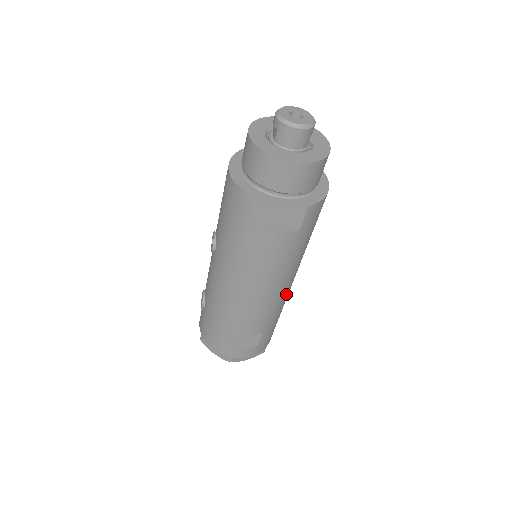
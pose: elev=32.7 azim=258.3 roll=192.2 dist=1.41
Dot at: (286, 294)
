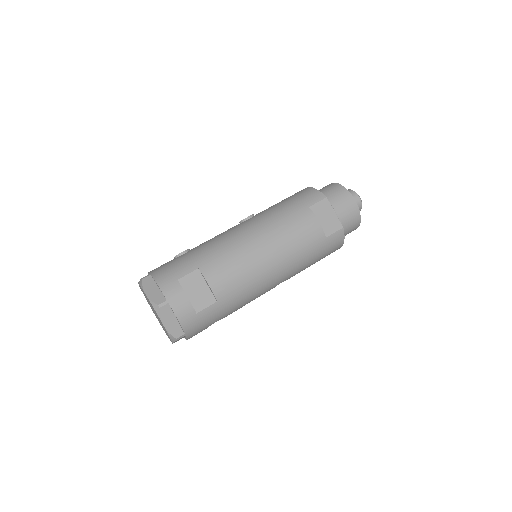
Dot at: (260, 290)
